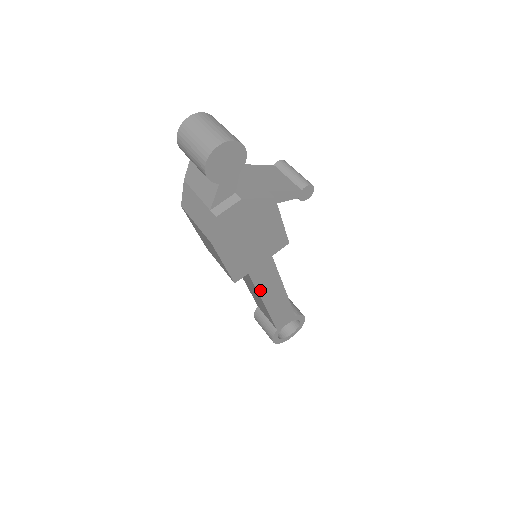
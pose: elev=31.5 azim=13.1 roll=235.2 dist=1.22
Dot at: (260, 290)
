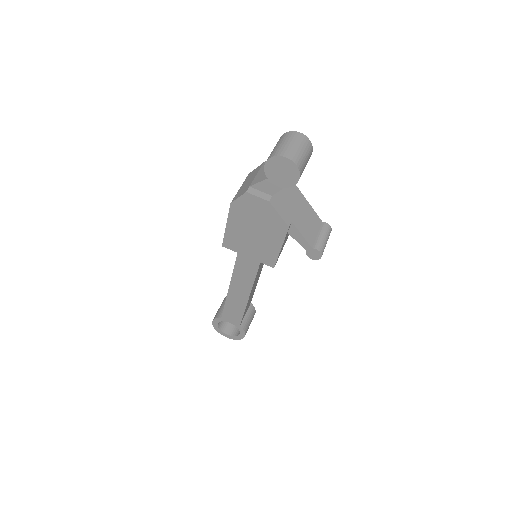
Dot at: (235, 275)
